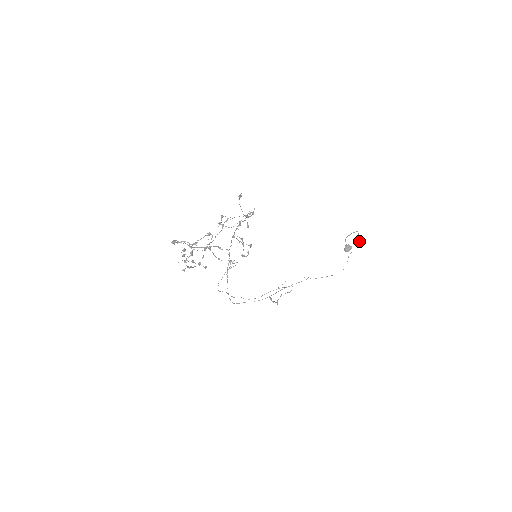
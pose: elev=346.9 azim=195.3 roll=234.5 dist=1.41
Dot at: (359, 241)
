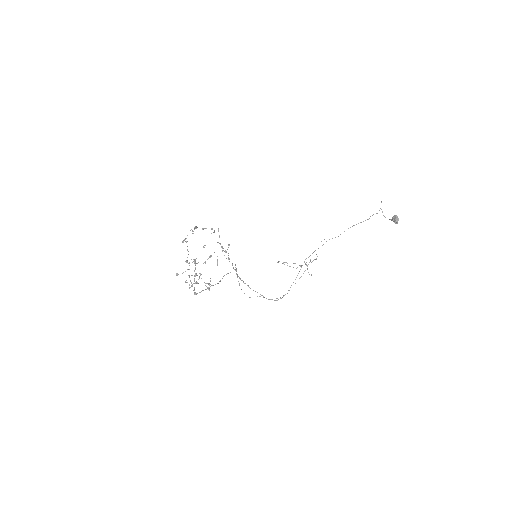
Dot at: (381, 202)
